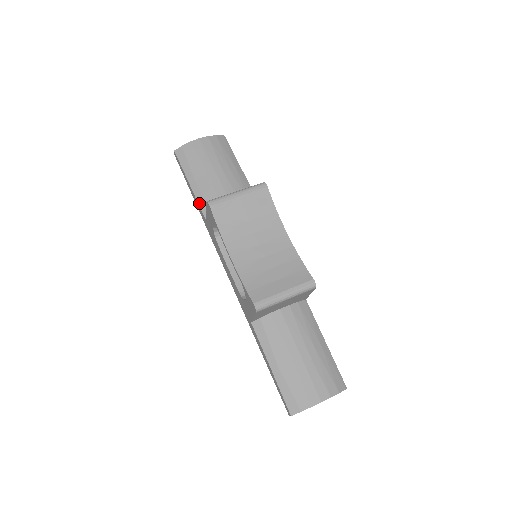
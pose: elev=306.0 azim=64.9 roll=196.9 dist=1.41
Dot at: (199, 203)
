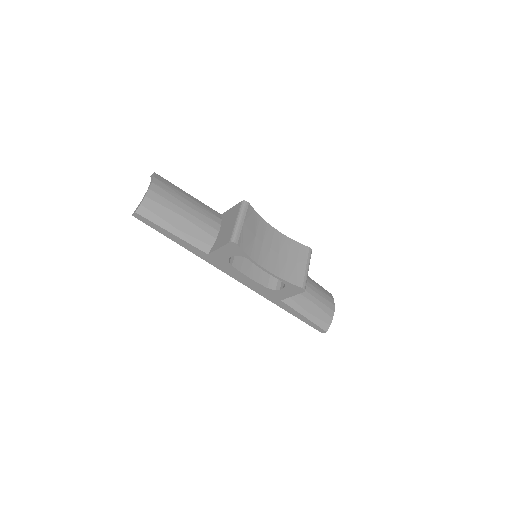
Dot at: (193, 245)
